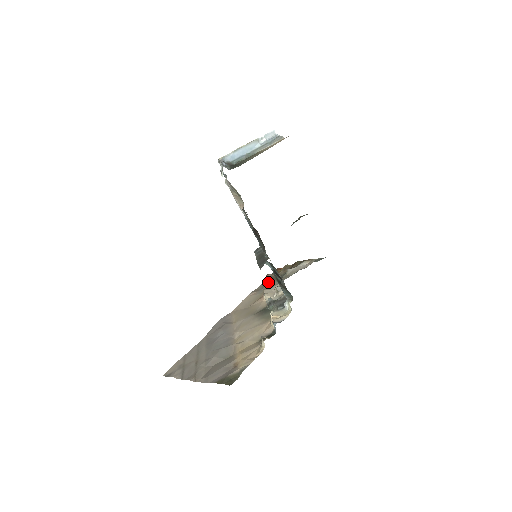
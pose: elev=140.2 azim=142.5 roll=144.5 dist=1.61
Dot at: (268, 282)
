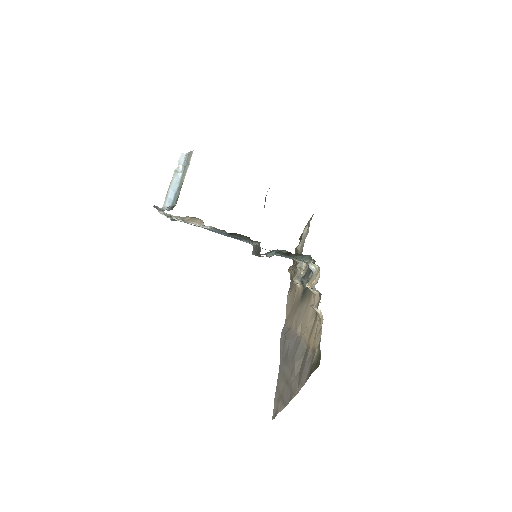
Dot at: (292, 273)
